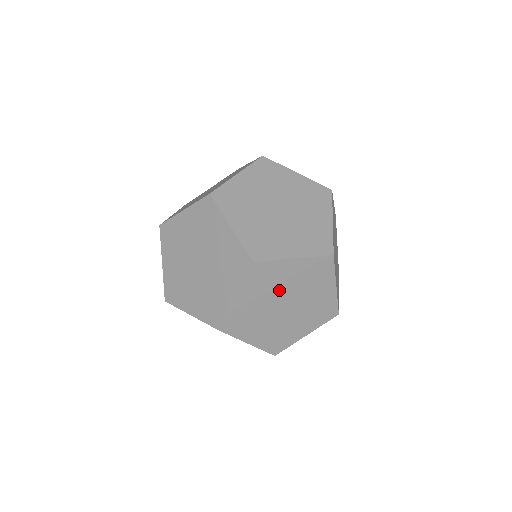
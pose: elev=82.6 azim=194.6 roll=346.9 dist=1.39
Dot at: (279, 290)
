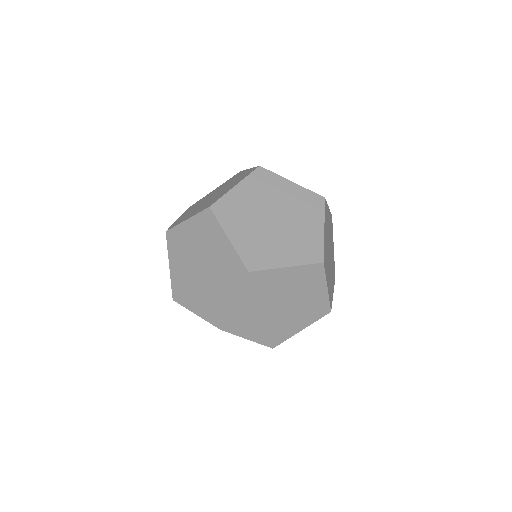
Dot at: (296, 294)
